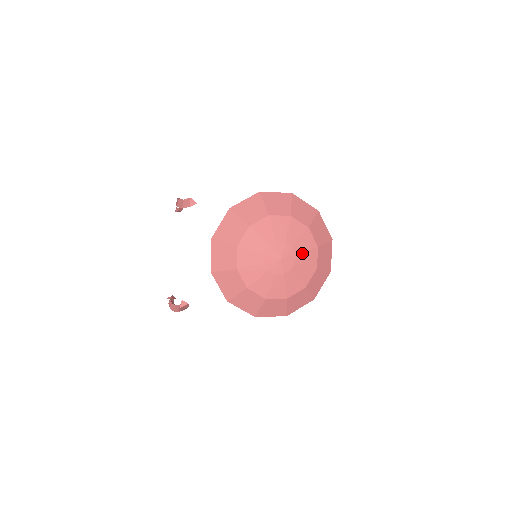
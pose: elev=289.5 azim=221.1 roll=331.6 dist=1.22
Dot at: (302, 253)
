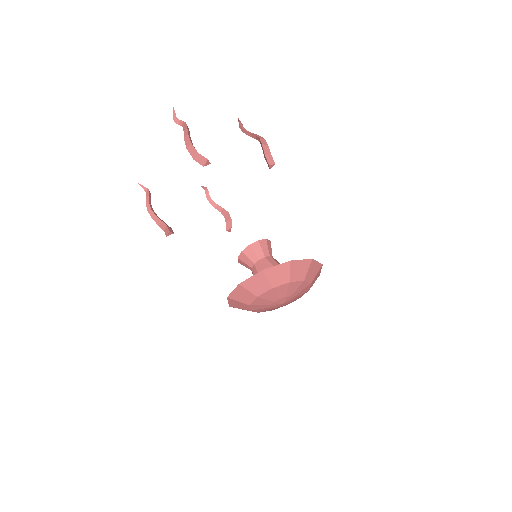
Dot at: occluded
